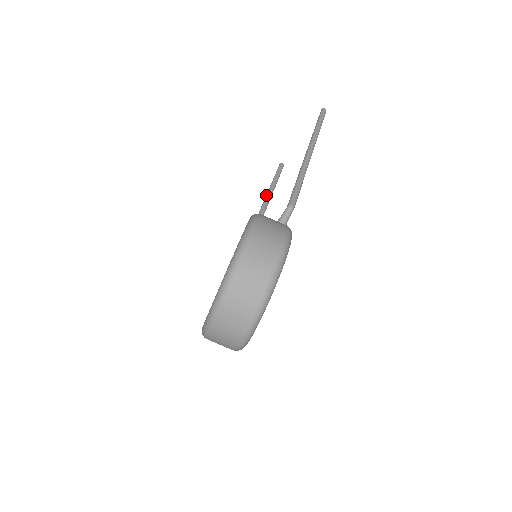
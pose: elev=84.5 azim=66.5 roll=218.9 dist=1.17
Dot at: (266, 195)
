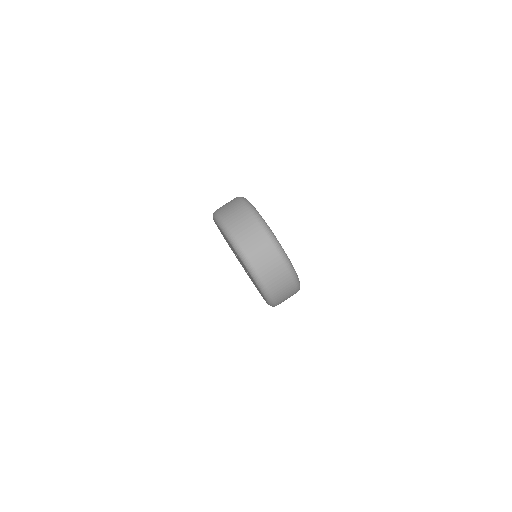
Dot at: occluded
